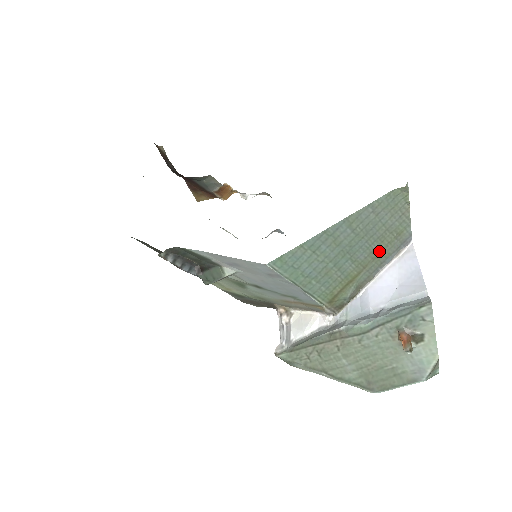
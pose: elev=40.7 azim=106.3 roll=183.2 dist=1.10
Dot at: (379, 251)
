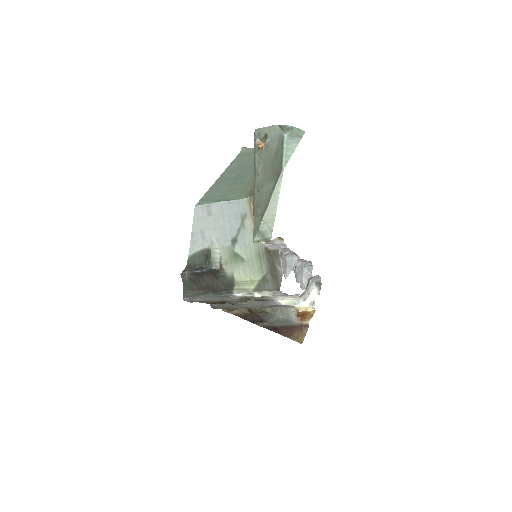
Dot at: occluded
